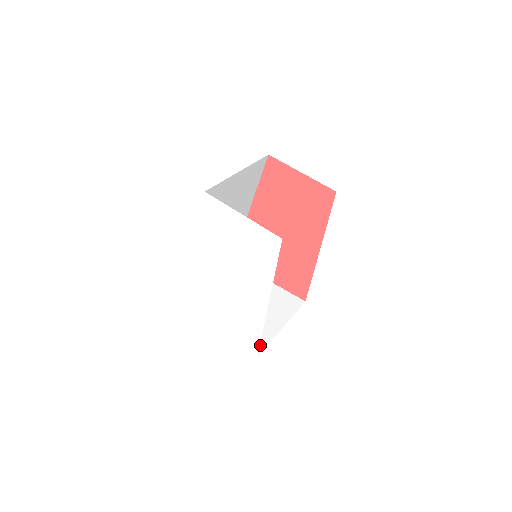
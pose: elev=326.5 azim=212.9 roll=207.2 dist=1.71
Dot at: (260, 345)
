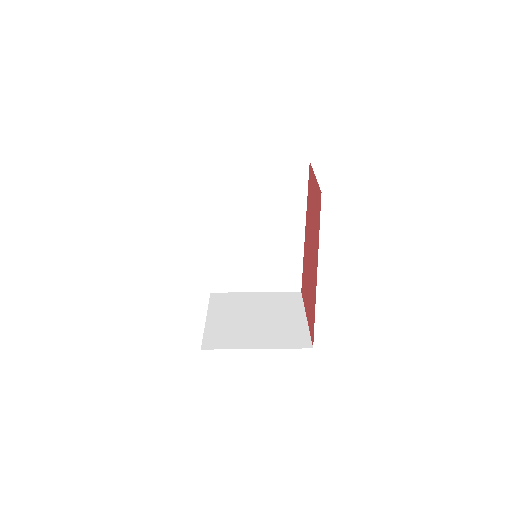
Dot at: (216, 345)
